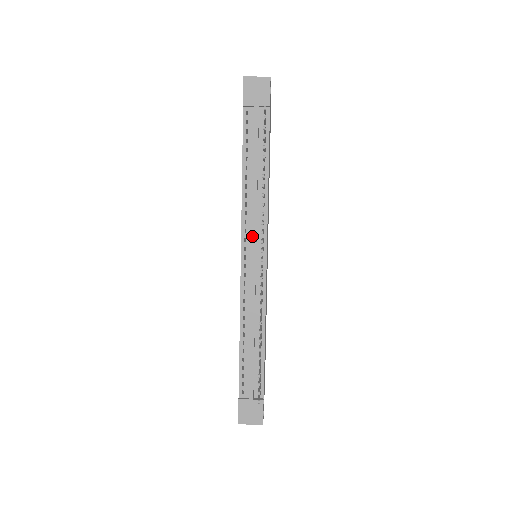
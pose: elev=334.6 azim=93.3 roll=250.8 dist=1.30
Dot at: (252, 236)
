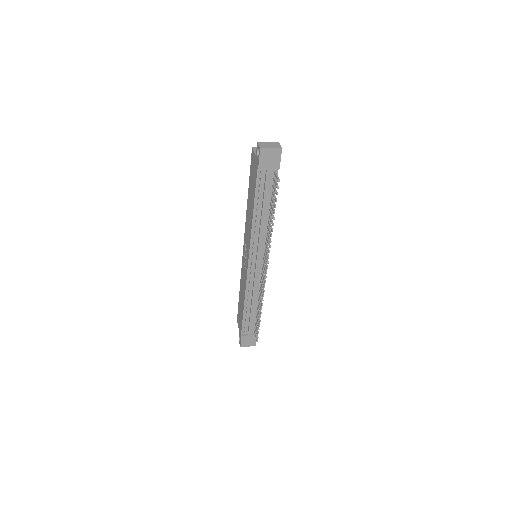
Dot at: (258, 253)
